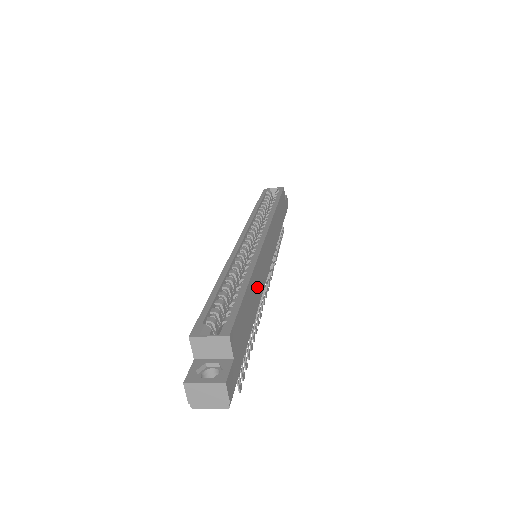
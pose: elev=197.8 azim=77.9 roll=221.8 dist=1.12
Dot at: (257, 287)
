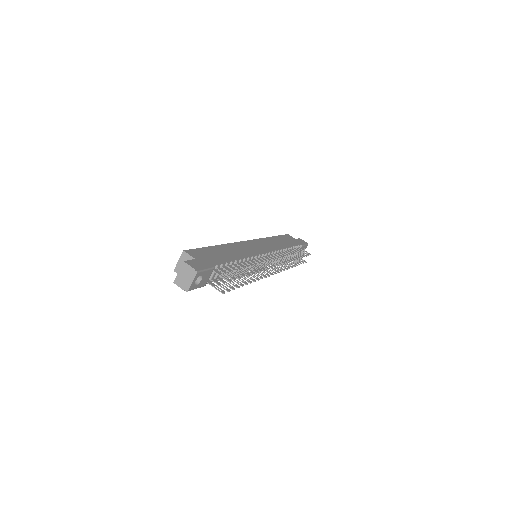
Dot at: (236, 251)
